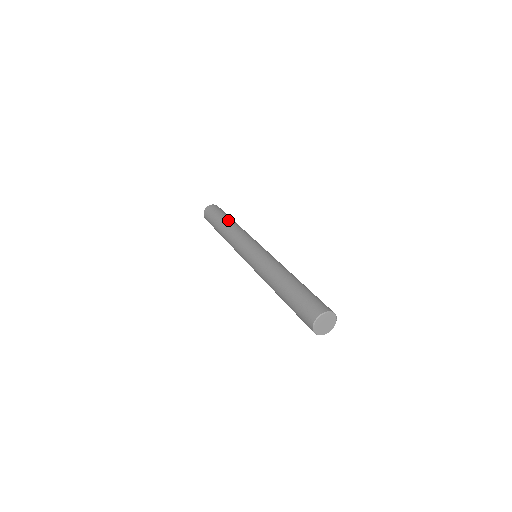
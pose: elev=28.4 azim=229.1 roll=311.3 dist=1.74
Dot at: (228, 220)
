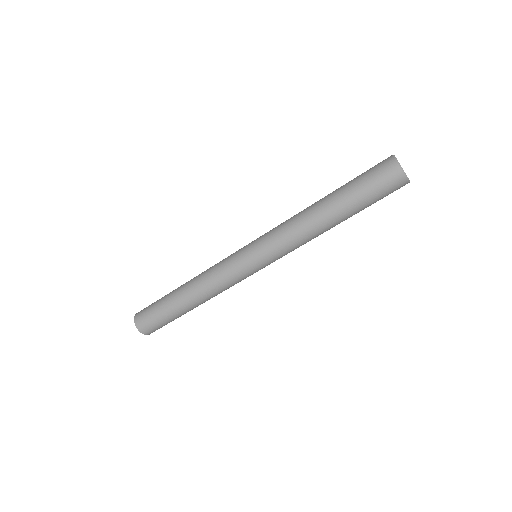
Dot at: occluded
